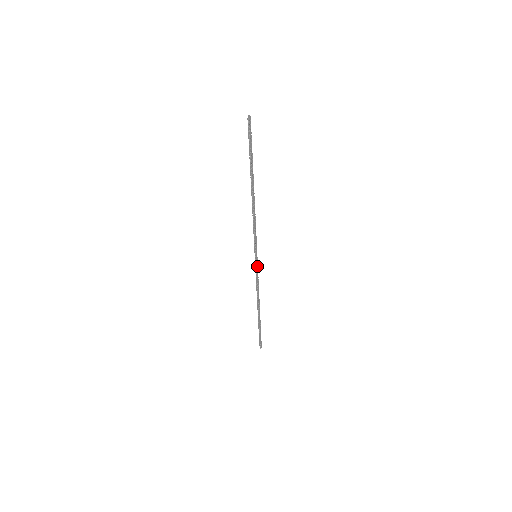
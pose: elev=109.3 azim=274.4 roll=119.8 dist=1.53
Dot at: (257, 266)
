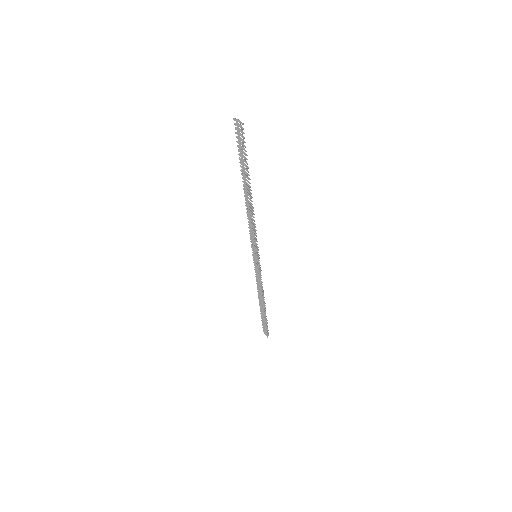
Dot at: (260, 265)
